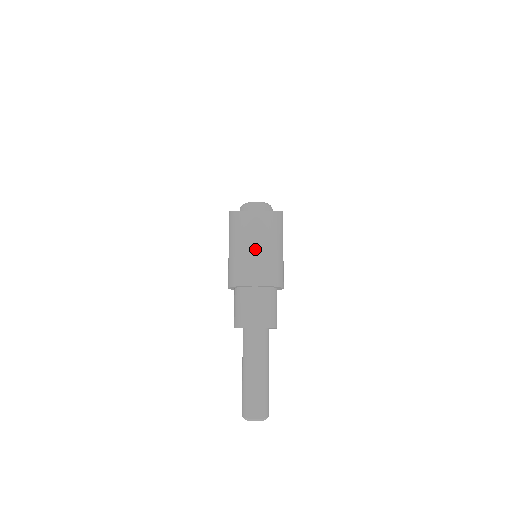
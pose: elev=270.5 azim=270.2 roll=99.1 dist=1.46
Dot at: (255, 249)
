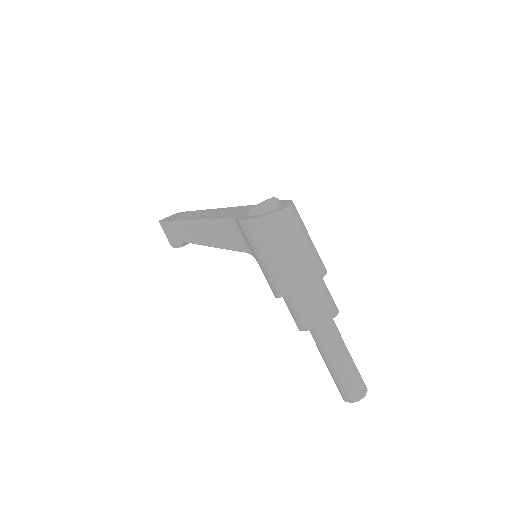
Dot at: (302, 246)
